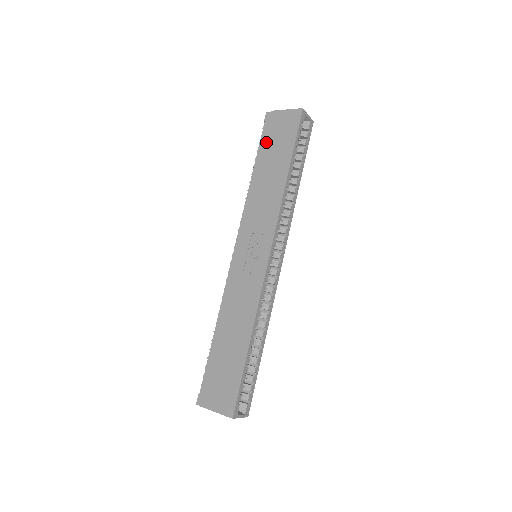
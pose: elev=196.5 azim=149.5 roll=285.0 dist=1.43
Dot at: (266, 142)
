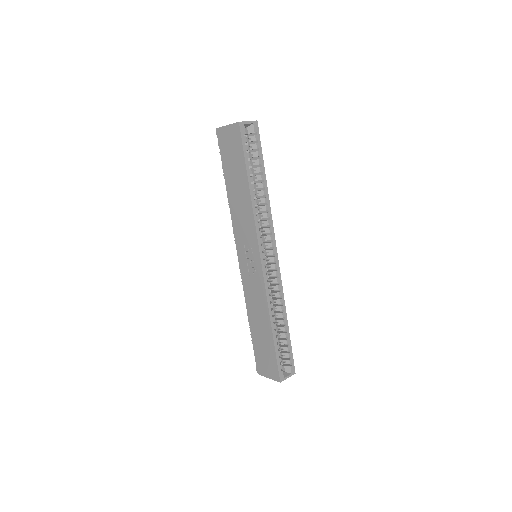
Dot at: (225, 159)
